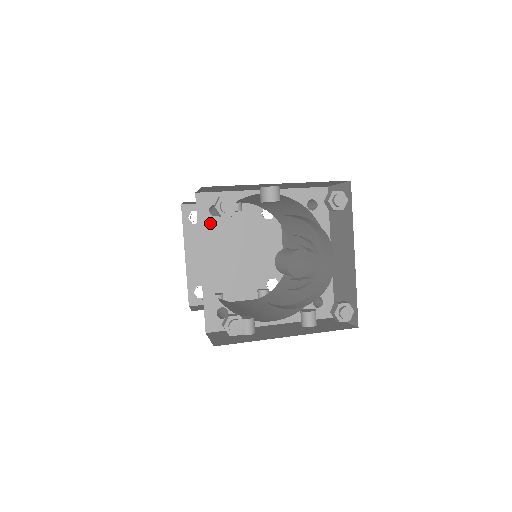
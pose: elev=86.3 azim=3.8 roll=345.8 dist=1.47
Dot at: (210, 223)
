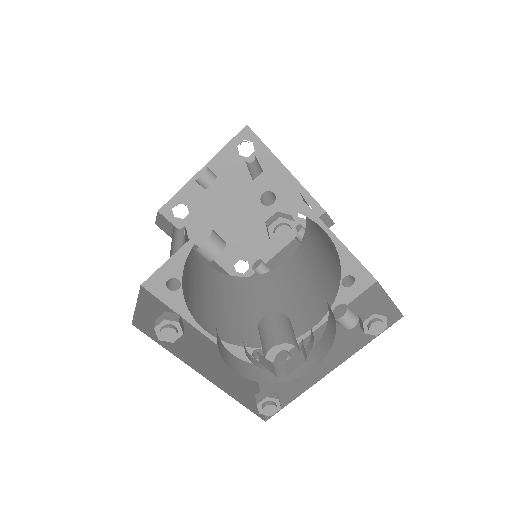
Dot at: (179, 298)
